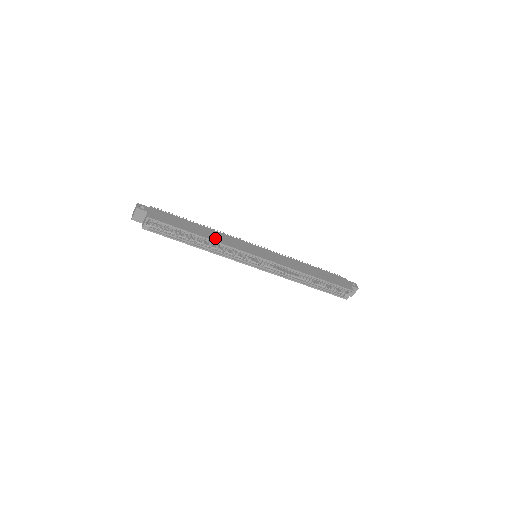
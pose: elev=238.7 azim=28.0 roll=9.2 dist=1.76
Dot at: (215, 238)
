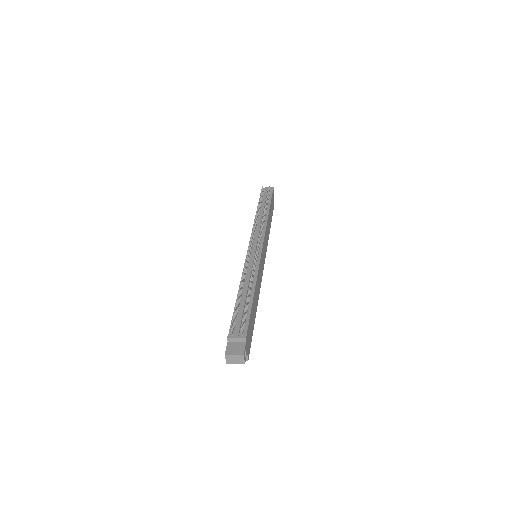
Dot at: (258, 296)
